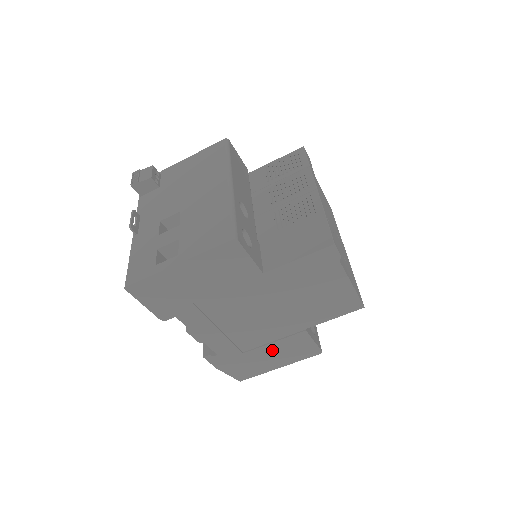
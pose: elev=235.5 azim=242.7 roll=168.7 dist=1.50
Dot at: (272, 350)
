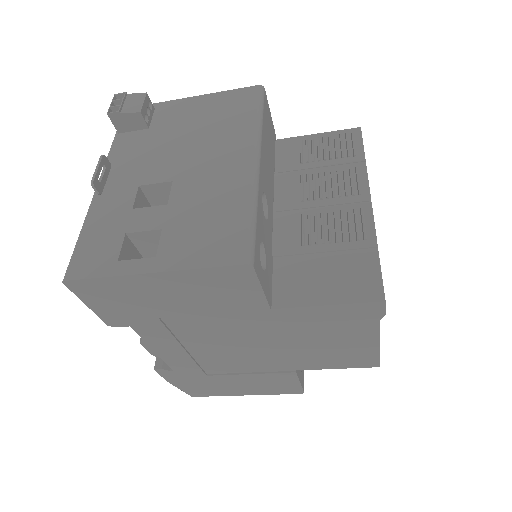
Dot at: (244, 380)
